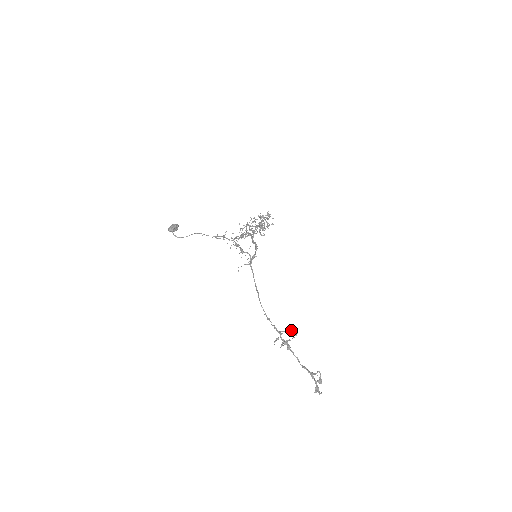
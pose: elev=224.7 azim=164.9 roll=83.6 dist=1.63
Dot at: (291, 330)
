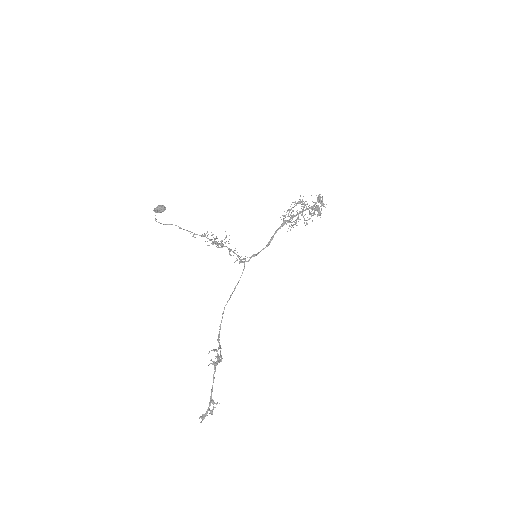
Dot at: (220, 354)
